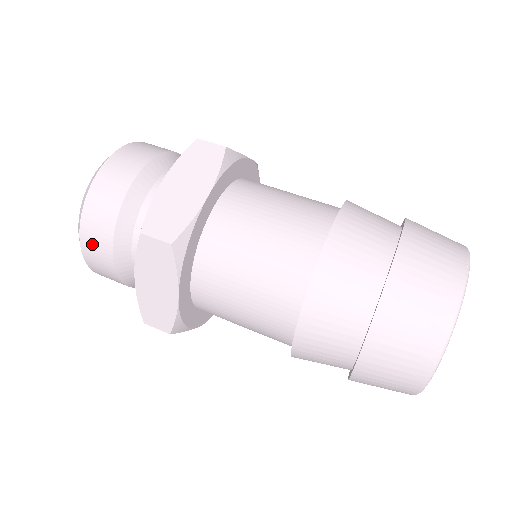
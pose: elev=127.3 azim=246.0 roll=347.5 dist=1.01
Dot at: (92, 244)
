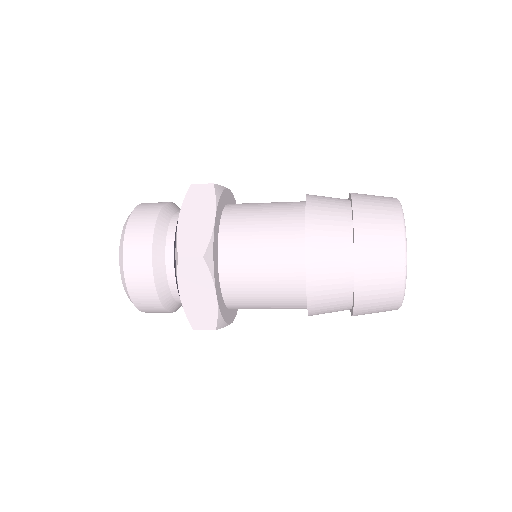
Dot at: (138, 223)
